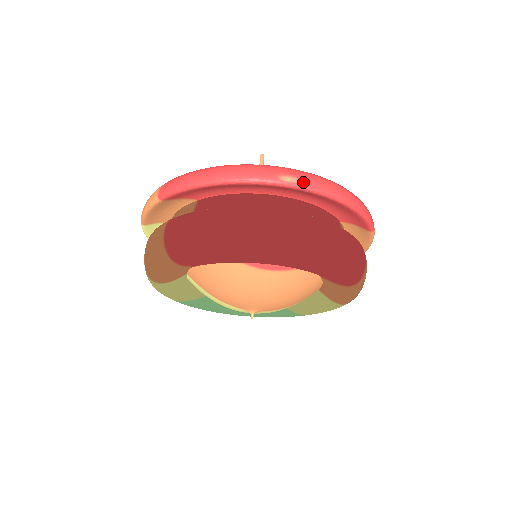
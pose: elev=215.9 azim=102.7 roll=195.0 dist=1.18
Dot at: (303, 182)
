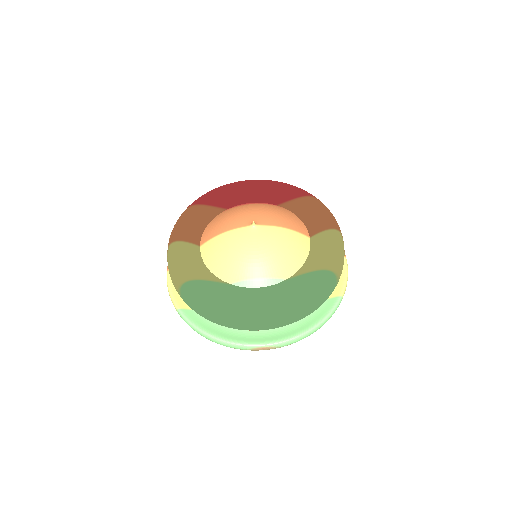
Dot at: occluded
